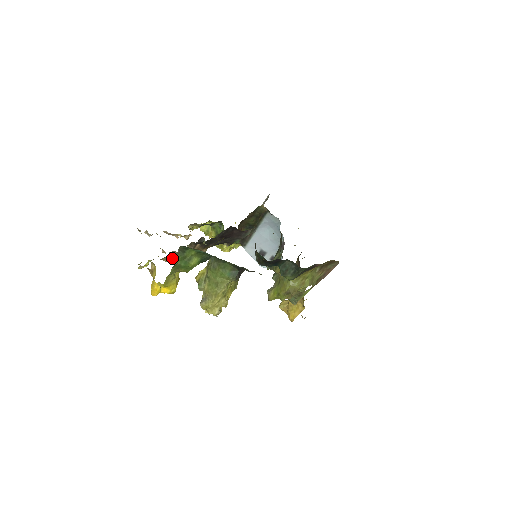
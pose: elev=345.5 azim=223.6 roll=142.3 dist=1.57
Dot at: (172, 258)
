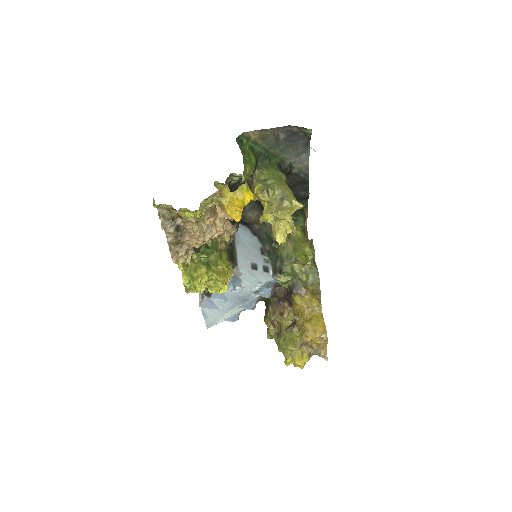
Dot at: (214, 215)
